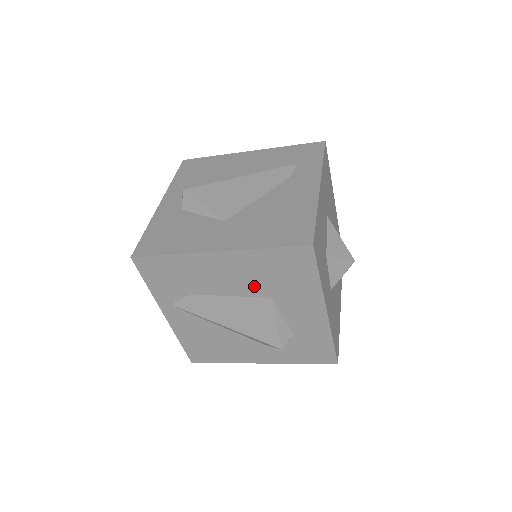
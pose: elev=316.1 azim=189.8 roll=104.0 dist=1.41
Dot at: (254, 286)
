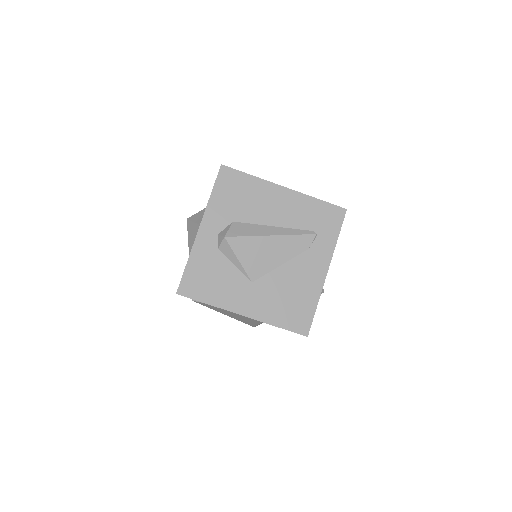
Dot at: occluded
